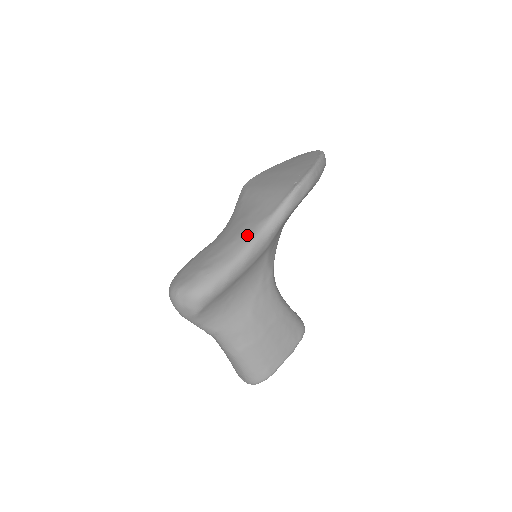
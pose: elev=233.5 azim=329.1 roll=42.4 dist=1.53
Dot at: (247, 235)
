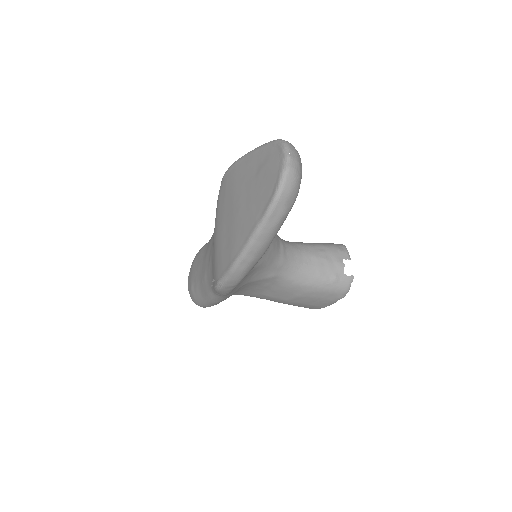
Dot at: (206, 287)
